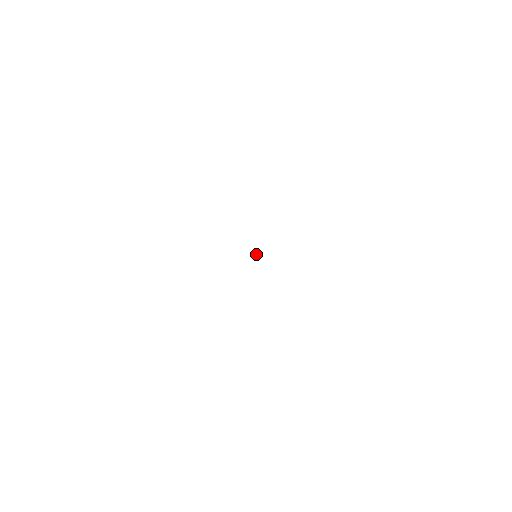
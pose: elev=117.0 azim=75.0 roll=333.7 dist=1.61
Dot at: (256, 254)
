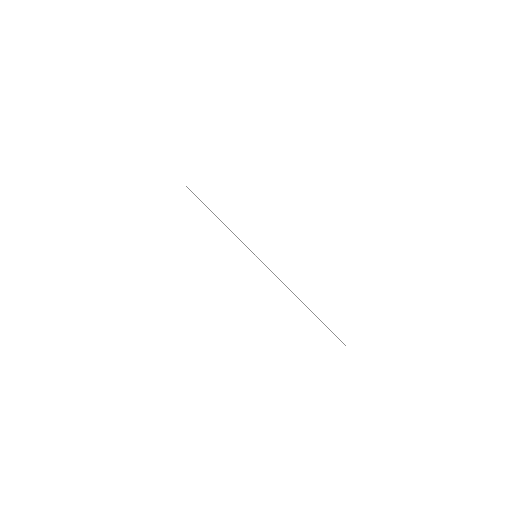
Dot at: (254, 254)
